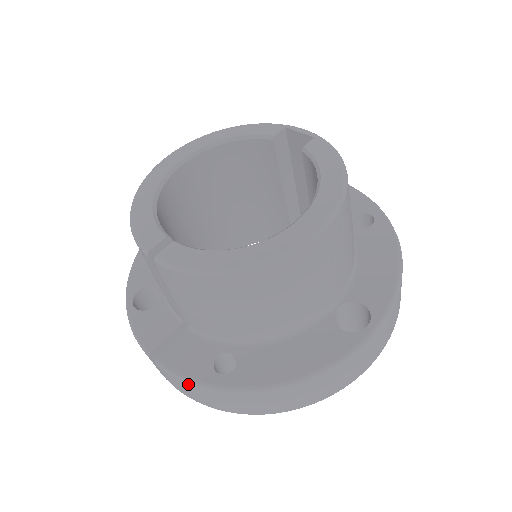
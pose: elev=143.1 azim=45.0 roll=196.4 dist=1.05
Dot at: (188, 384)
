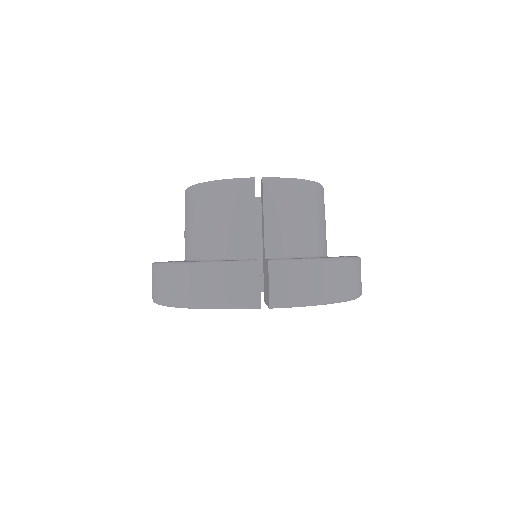
Dot at: (303, 264)
